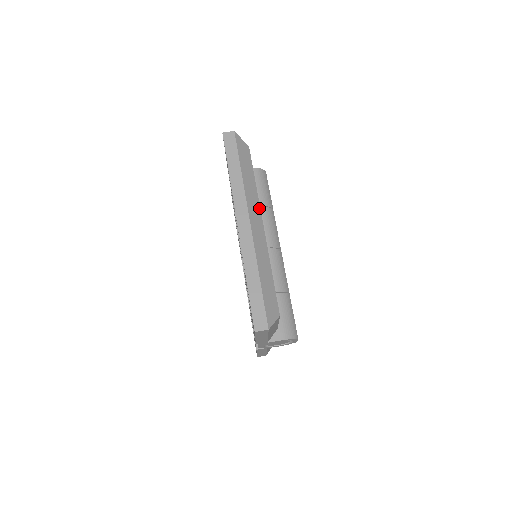
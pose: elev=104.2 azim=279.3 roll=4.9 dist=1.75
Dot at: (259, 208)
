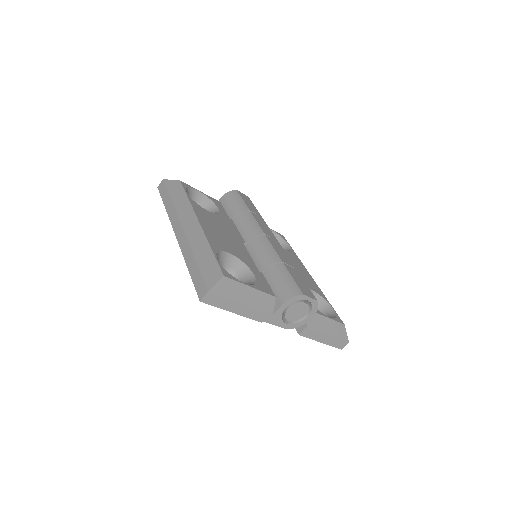
Dot at: (193, 212)
